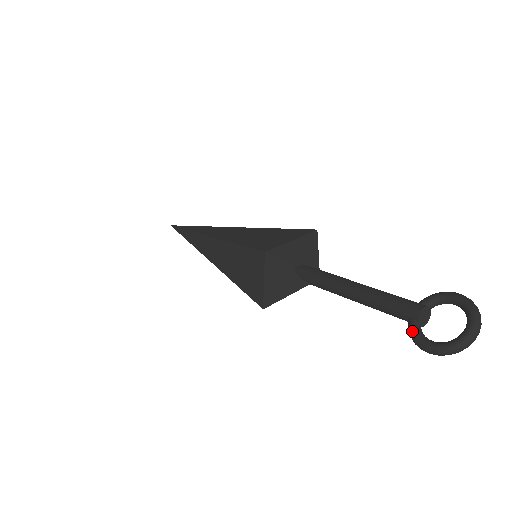
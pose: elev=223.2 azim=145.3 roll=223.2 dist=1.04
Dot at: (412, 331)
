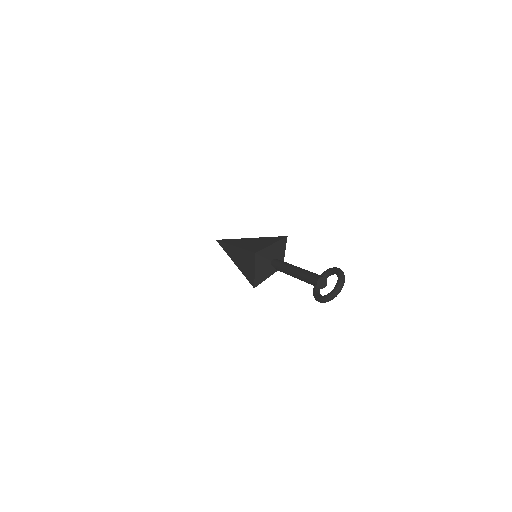
Dot at: (313, 291)
